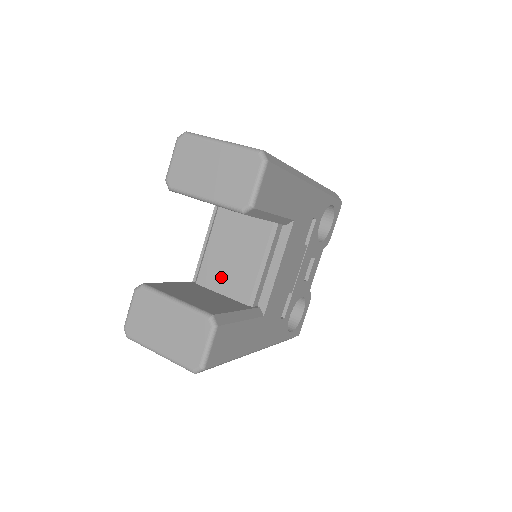
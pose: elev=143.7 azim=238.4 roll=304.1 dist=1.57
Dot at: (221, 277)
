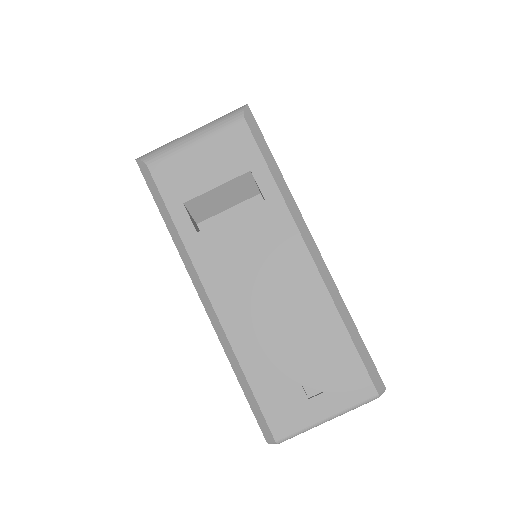
Dot at: occluded
